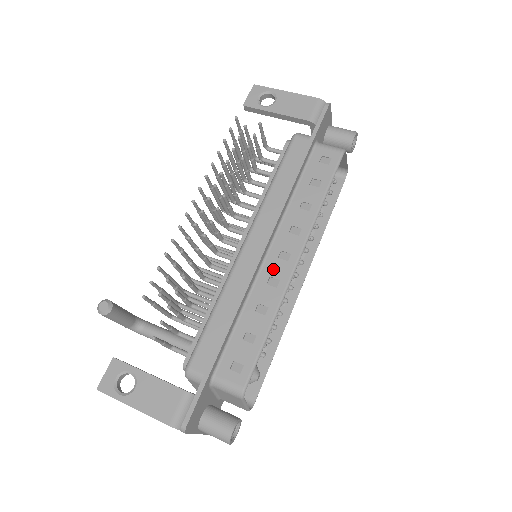
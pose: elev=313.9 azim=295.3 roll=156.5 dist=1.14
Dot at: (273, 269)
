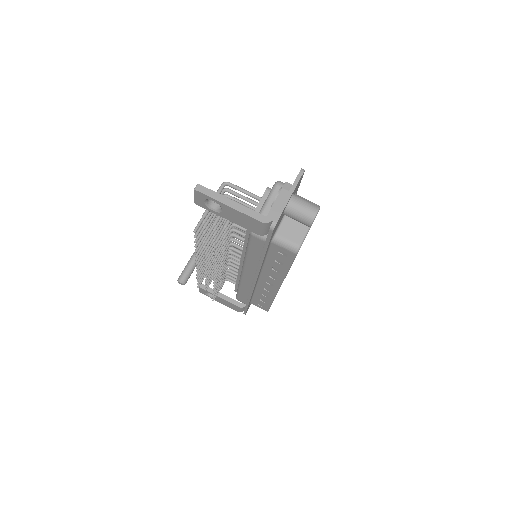
Dot at: (265, 286)
